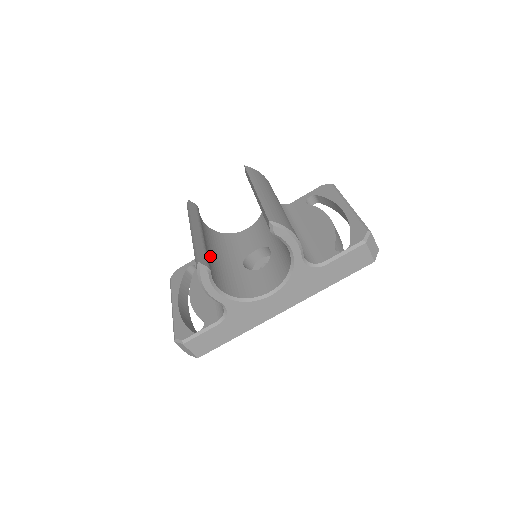
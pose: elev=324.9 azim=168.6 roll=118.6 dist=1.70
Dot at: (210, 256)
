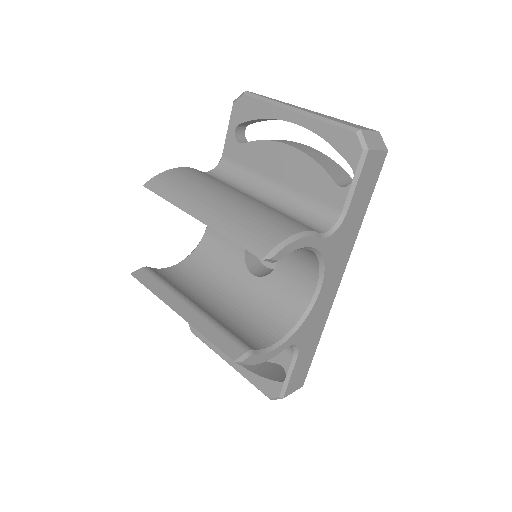
Dot at: (220, 312)
